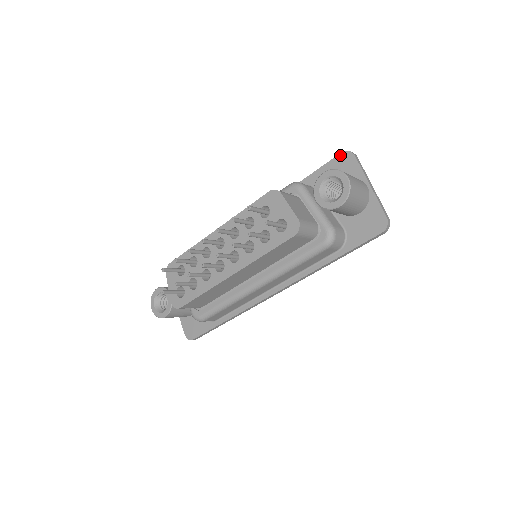
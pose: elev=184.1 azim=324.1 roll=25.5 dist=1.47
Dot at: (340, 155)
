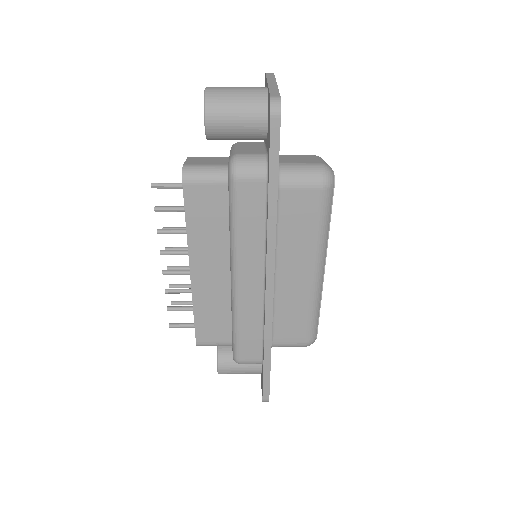
Dot at: occluded
